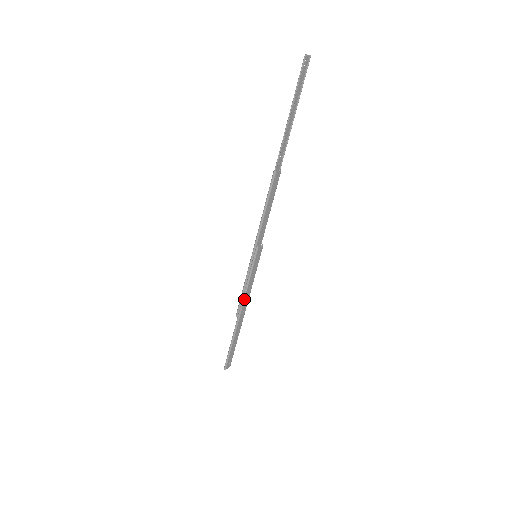
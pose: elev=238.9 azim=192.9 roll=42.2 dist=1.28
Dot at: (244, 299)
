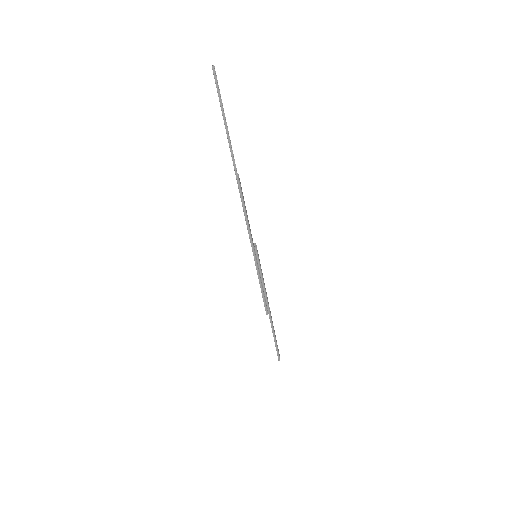
Dot at: (266, 296)
